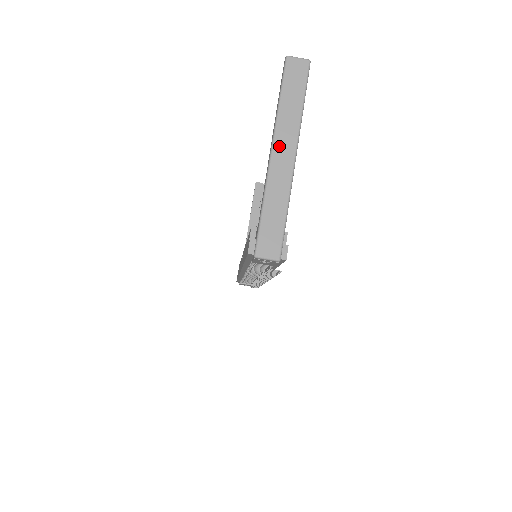
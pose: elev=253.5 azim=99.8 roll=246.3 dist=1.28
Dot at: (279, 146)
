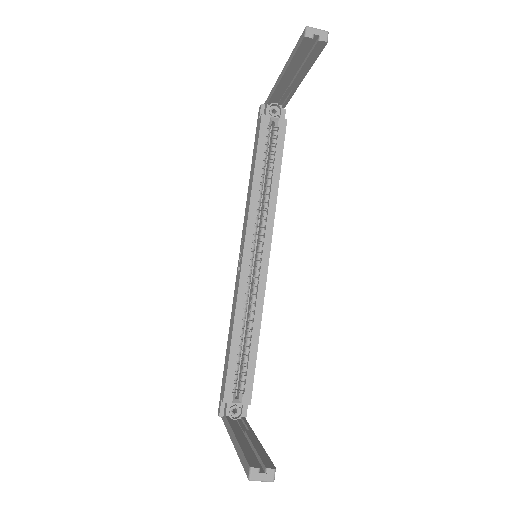
Dot at: occluded
